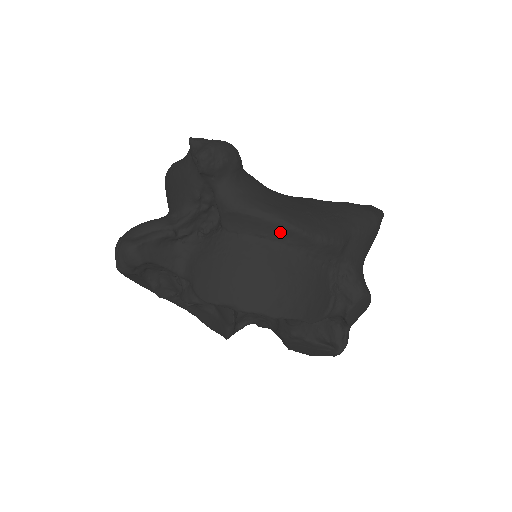
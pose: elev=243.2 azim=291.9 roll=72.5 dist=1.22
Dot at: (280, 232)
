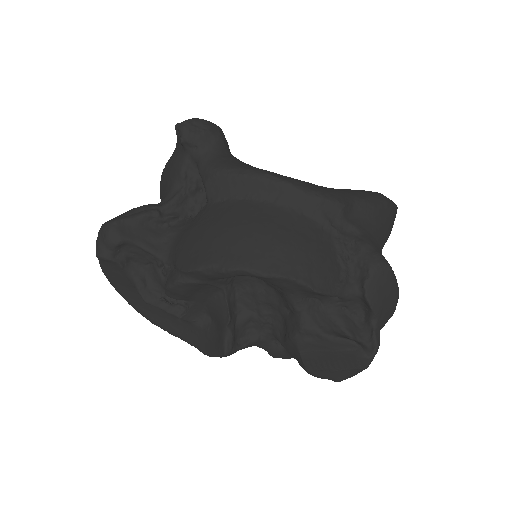
Dot at: (267, 188)
